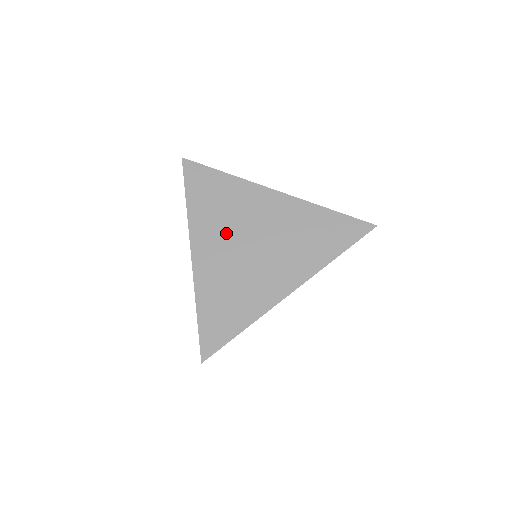
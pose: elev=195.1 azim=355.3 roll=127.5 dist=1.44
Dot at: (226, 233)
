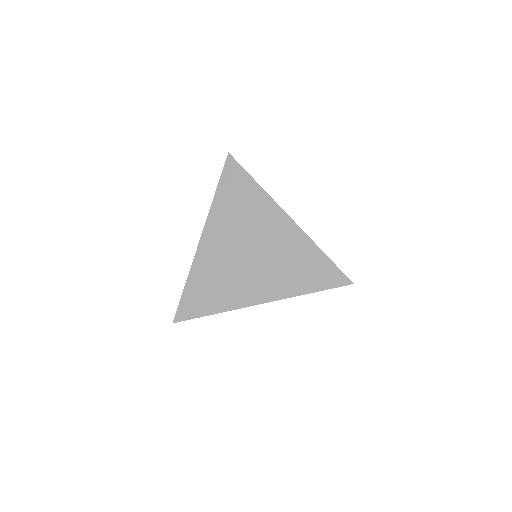
Dot at: (234, 233)
